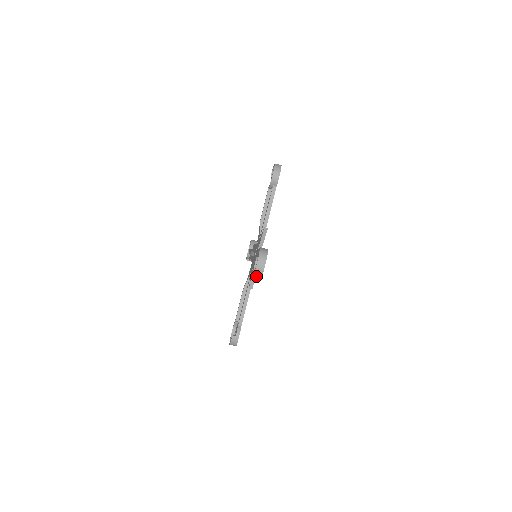
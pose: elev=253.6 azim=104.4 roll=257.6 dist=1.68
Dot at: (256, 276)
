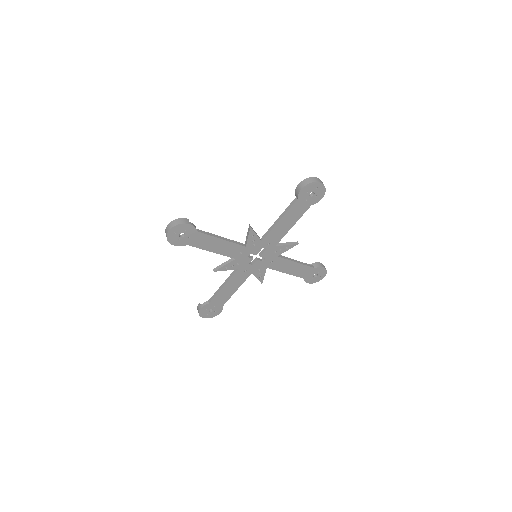
Dot at: (307, 181)
